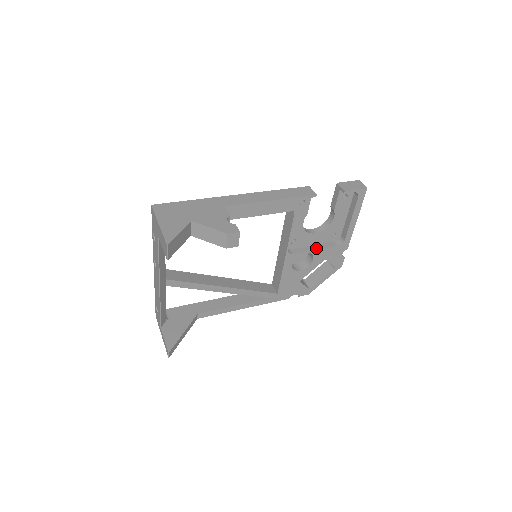
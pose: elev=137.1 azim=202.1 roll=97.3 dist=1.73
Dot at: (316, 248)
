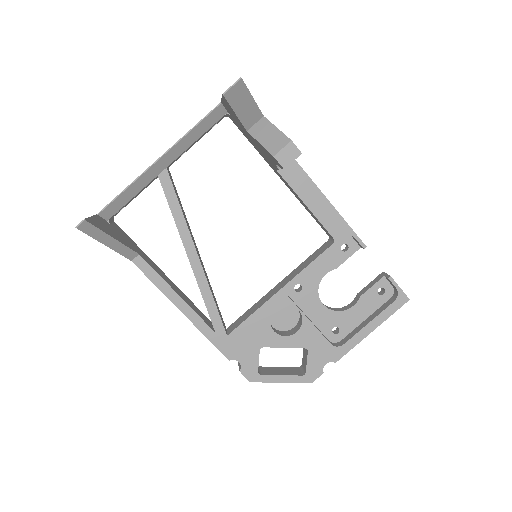
Dot at: occluded
